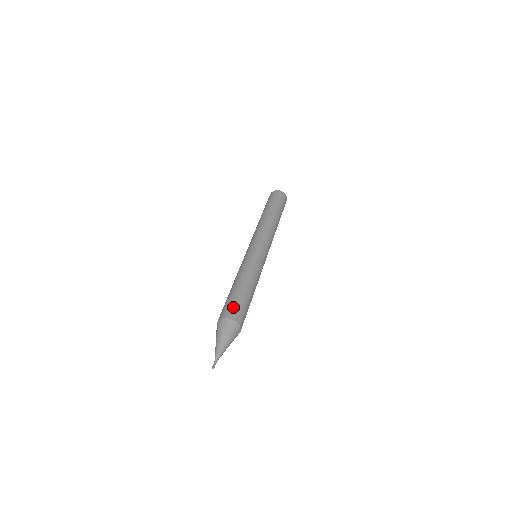
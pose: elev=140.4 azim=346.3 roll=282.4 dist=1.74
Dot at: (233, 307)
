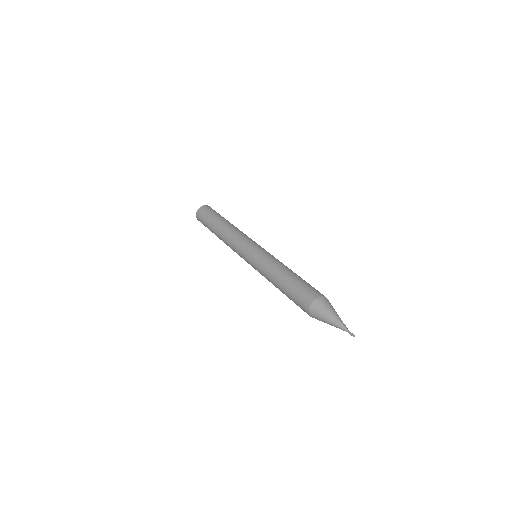
Dot at: (306, 291)
